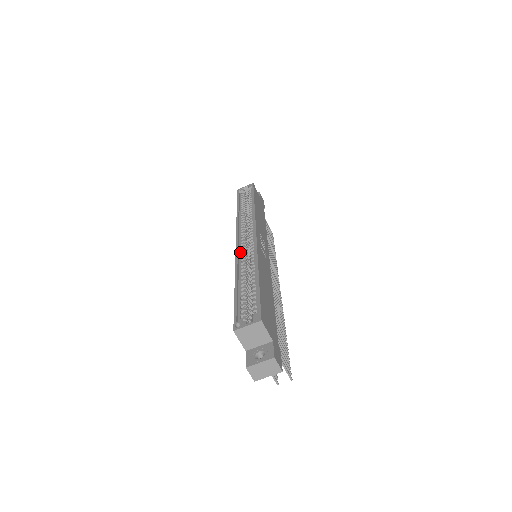
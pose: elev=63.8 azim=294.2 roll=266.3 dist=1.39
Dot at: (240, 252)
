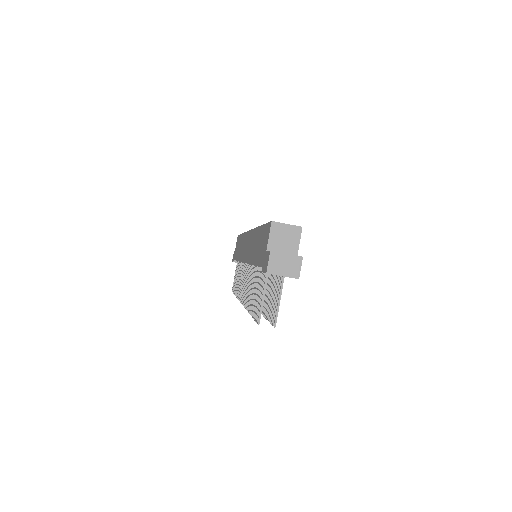
Dot at: occluded
